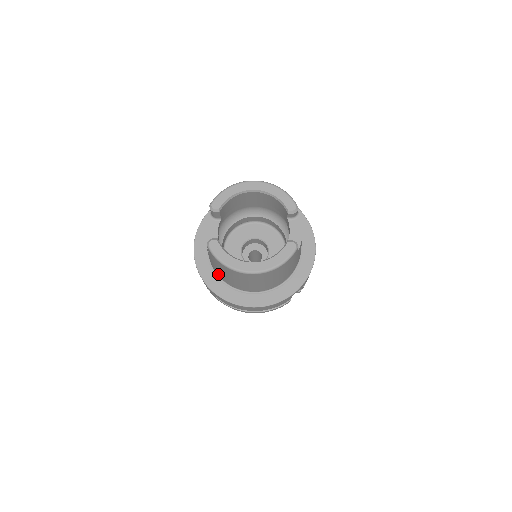
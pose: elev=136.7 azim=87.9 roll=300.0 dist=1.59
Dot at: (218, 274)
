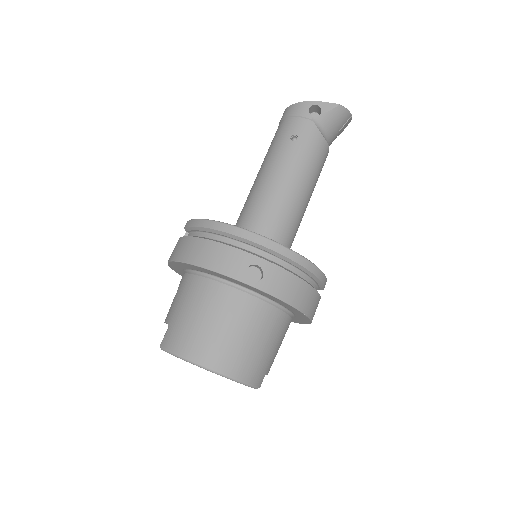
Dot at: occluded
